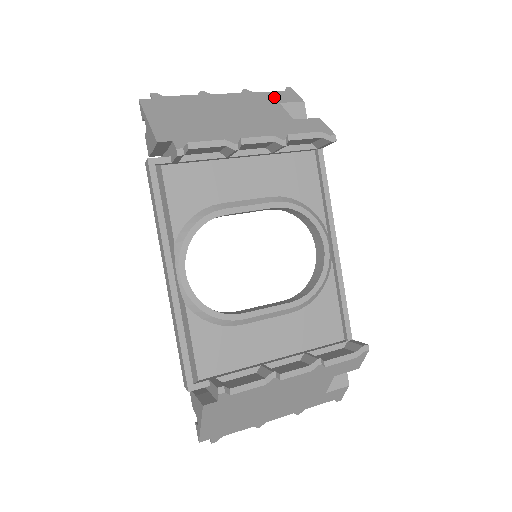
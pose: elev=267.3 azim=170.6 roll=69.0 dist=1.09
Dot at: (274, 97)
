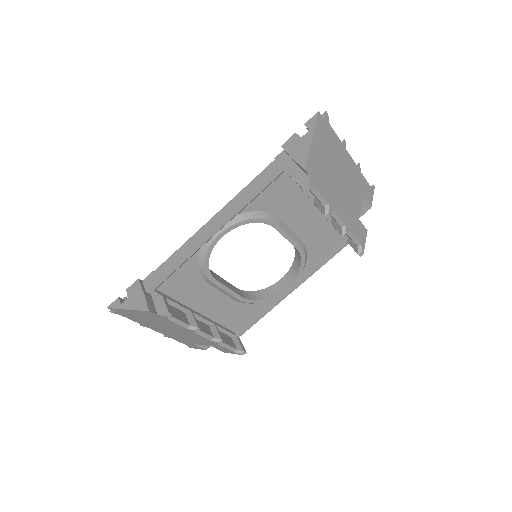
Dot at: (365, 188)
